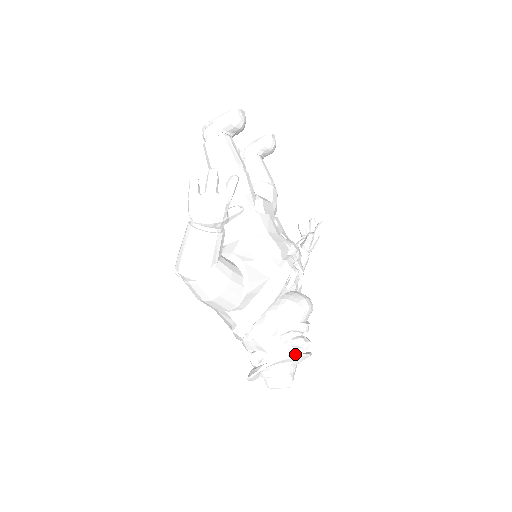
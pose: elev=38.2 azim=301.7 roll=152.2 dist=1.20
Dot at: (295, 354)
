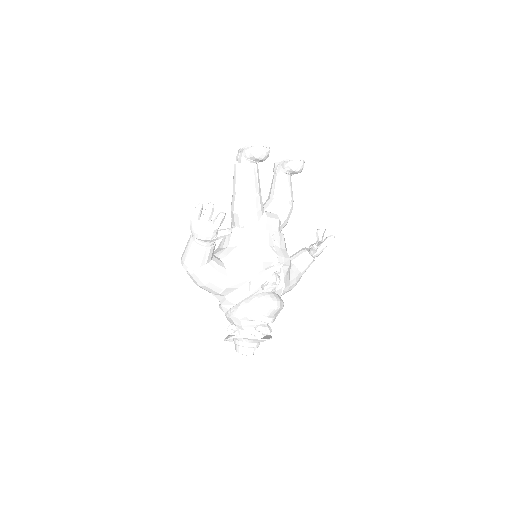
Dot at: (258, 336)
